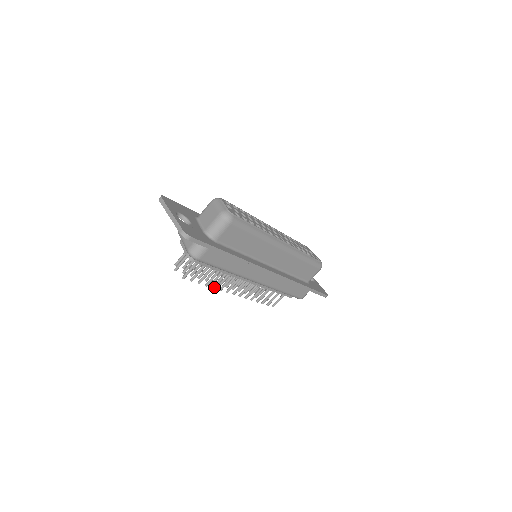
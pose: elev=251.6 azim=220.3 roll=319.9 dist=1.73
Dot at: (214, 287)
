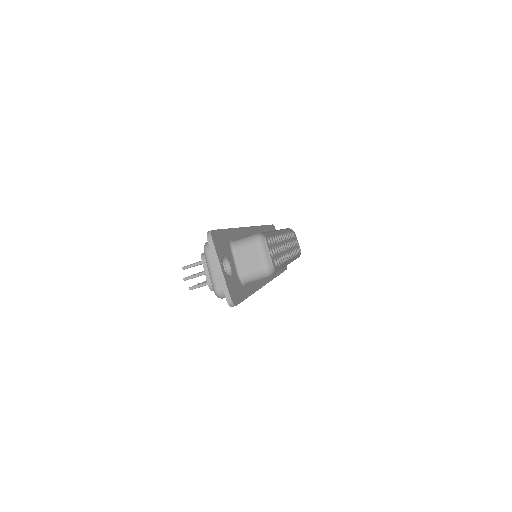
Dot at: occluded
